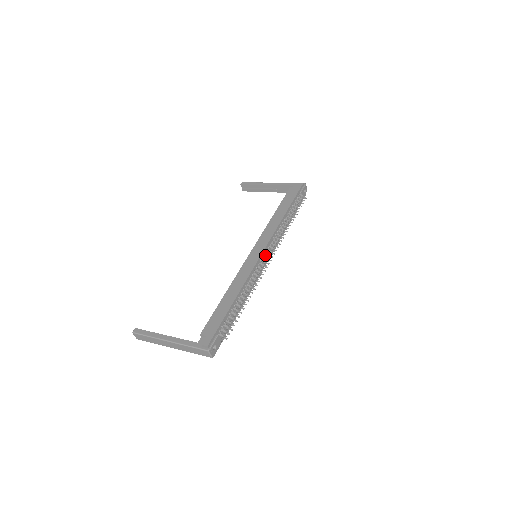
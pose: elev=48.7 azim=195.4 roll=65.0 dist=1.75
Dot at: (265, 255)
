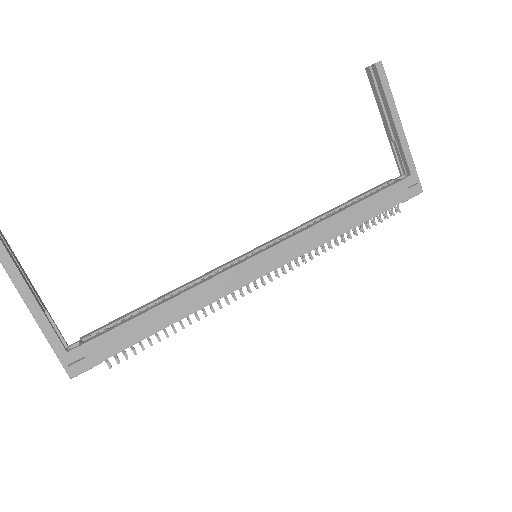
Dot at: occluded
